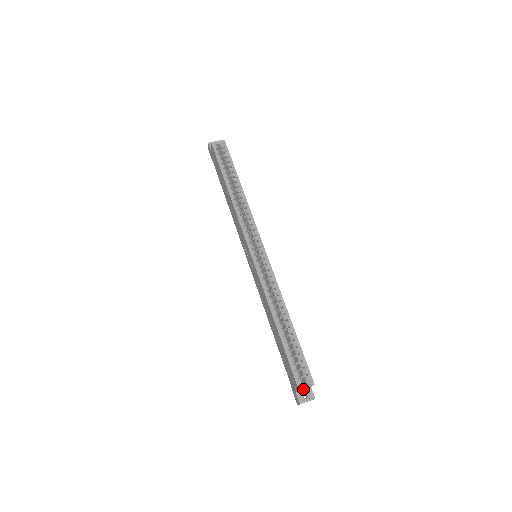
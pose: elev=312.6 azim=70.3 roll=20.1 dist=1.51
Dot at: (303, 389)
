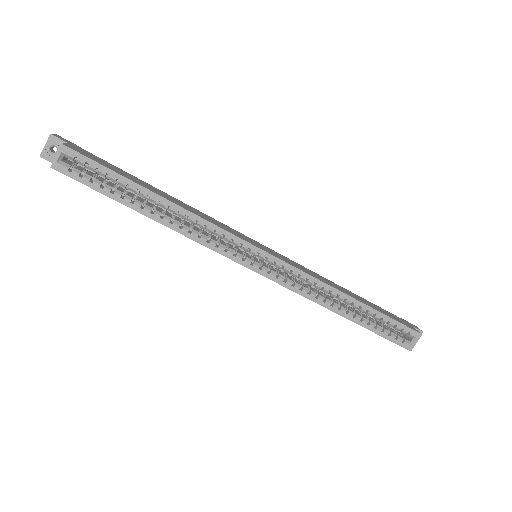
Dot at: occluded
